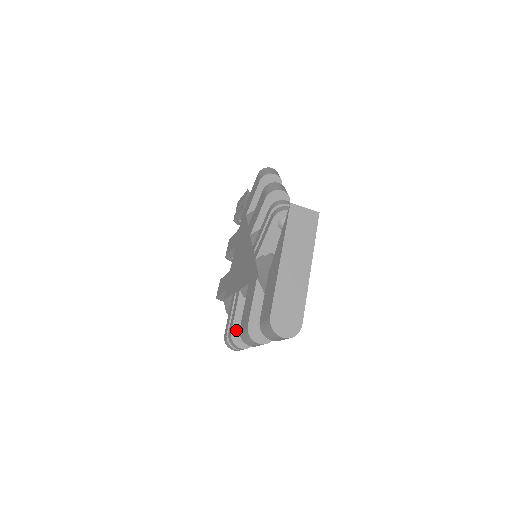
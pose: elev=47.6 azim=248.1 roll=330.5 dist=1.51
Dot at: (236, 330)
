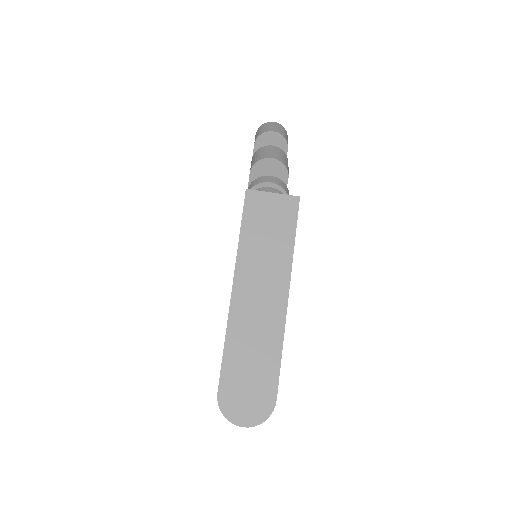
Dot at: occluded
